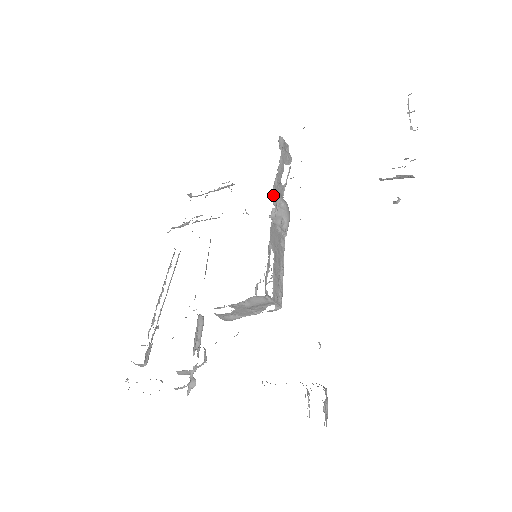
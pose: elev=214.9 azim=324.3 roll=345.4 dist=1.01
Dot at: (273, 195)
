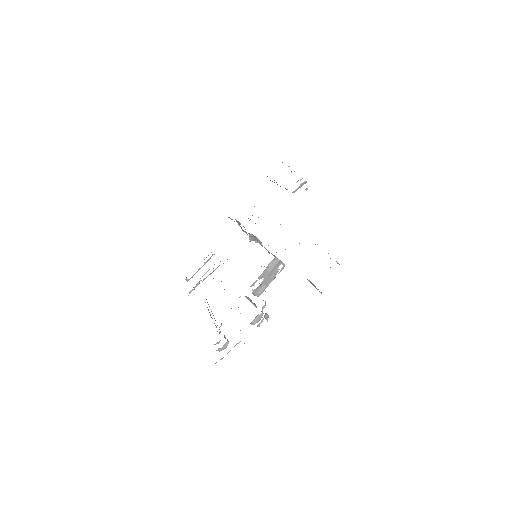
Dot at: (245, 232)
